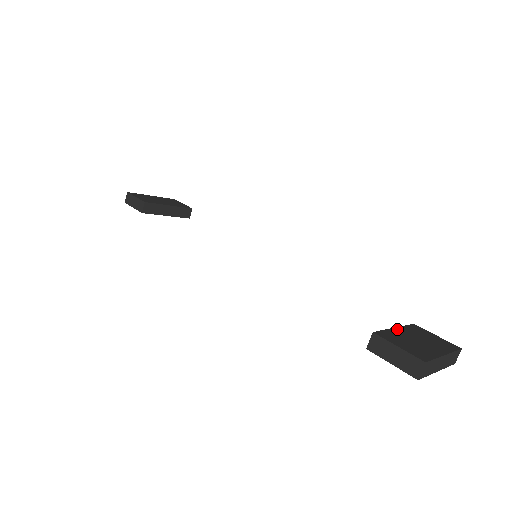
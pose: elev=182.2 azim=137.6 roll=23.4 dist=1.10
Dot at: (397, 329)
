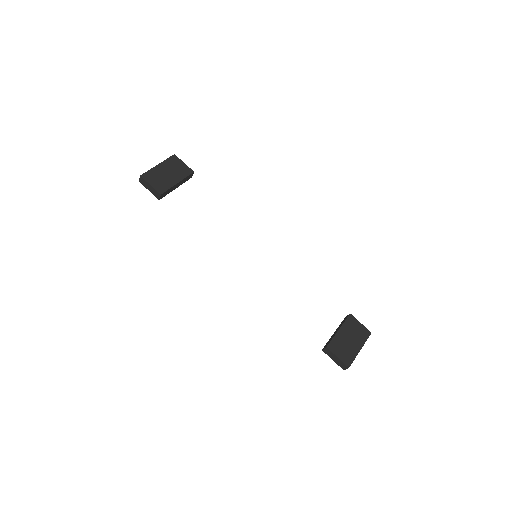
Dot at: (340, 331)
